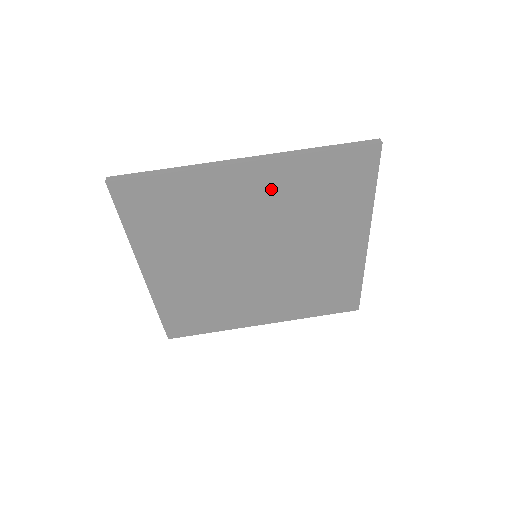
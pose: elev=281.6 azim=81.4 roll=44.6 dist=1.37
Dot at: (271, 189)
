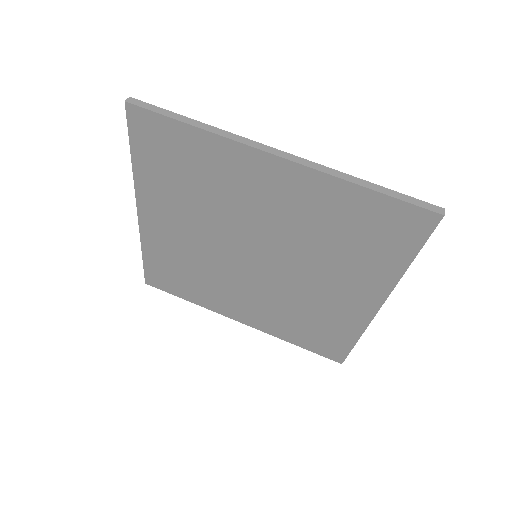
Dot at: (295, 199)
